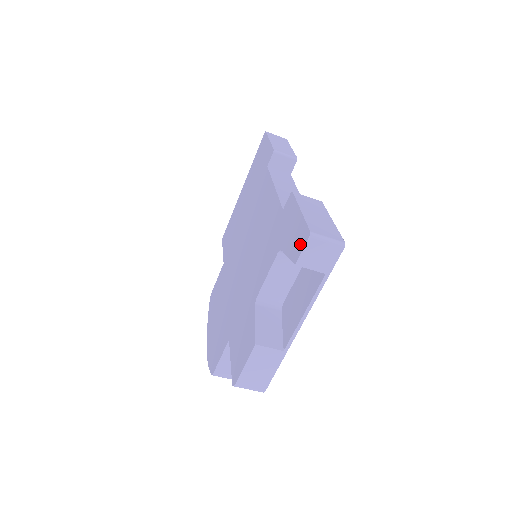
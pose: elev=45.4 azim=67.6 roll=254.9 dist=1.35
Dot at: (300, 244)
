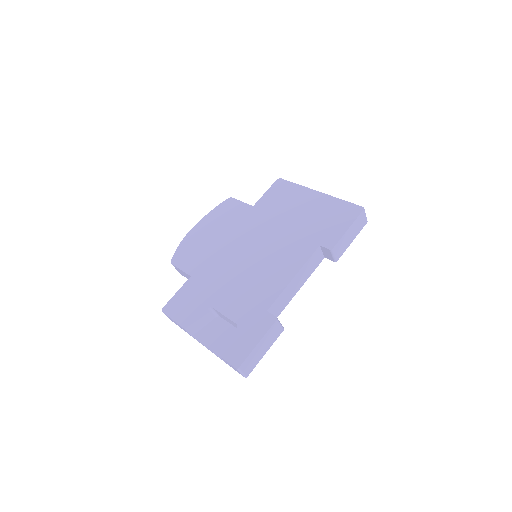
Dot at: (234, 358)
